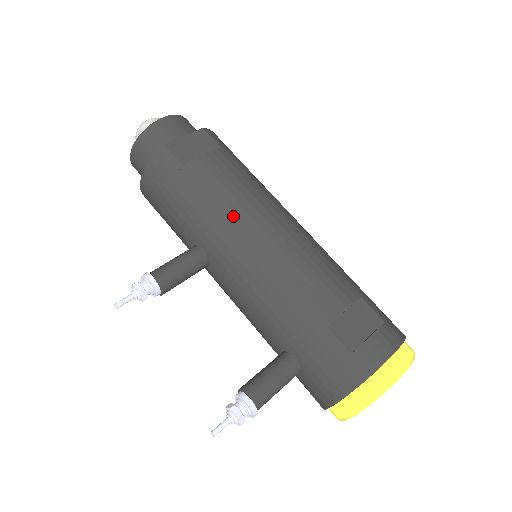
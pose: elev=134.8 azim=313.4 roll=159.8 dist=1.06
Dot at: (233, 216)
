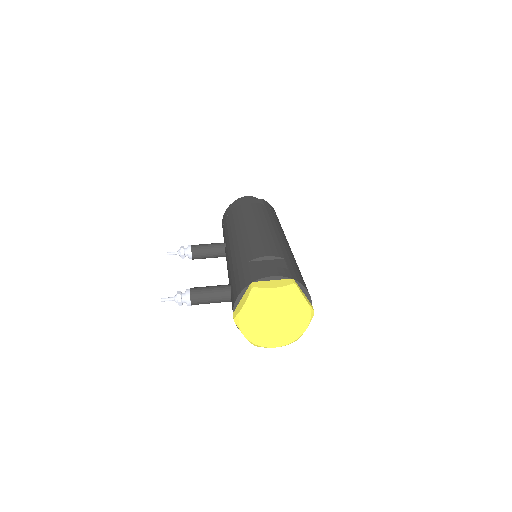
Dot at: (242, 222)
